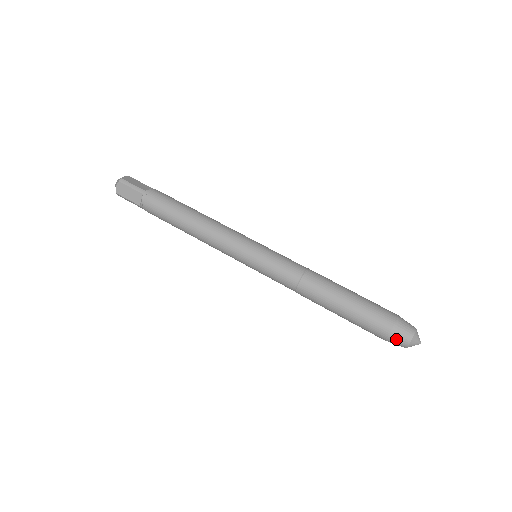
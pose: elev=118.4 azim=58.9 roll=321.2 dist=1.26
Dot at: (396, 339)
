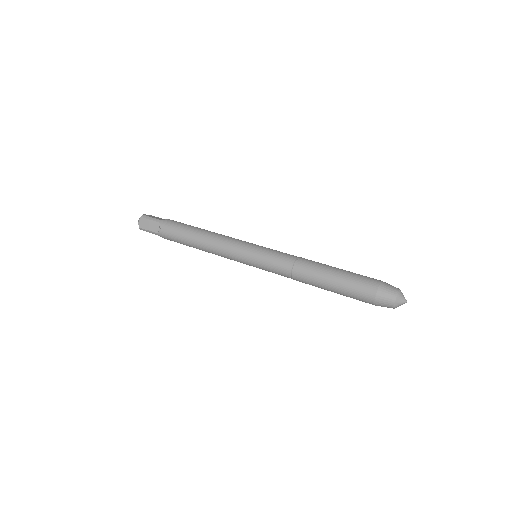
Dot at: (383, 299)
